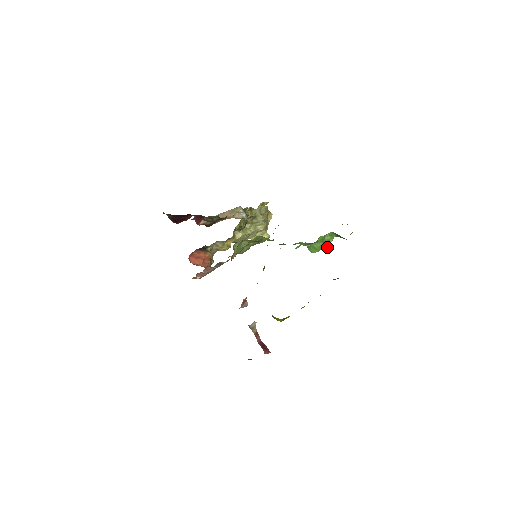
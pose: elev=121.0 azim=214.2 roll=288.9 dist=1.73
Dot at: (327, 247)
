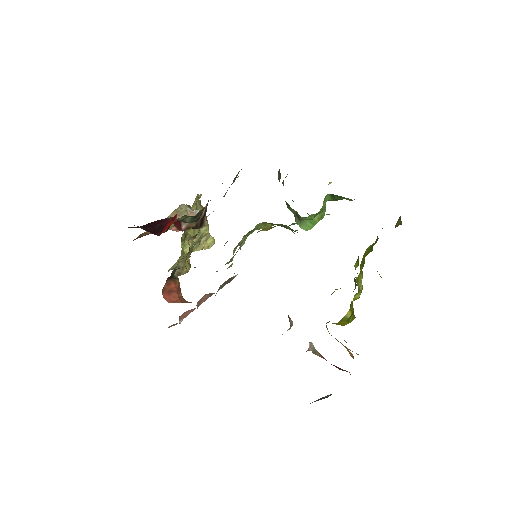
Dot at: (323, 217)
